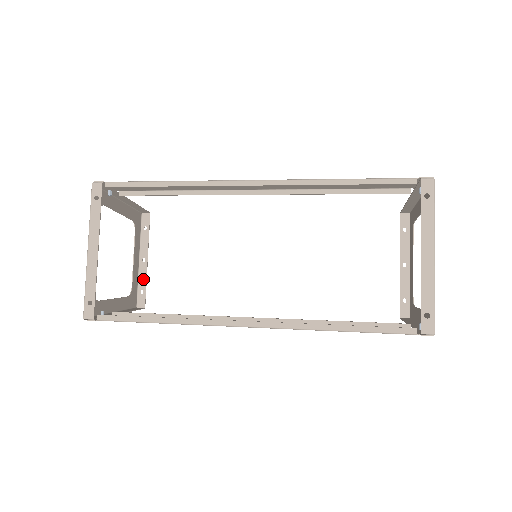
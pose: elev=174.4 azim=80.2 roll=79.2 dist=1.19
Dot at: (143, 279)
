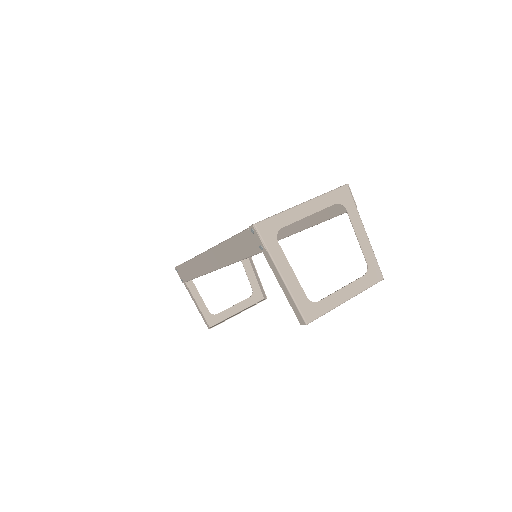
Dot at: (227, 319)
